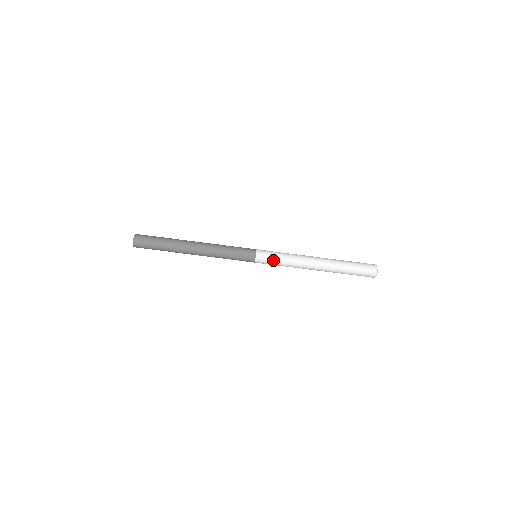
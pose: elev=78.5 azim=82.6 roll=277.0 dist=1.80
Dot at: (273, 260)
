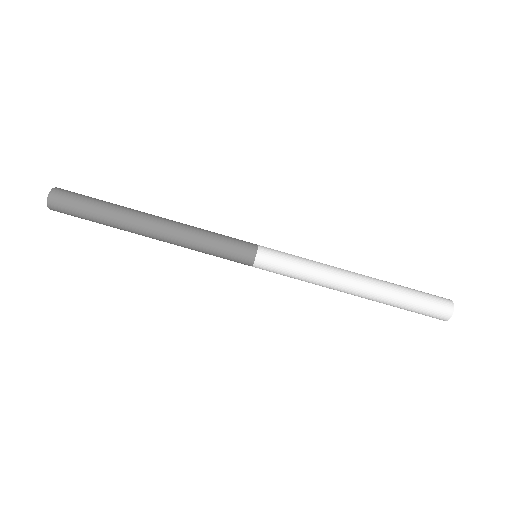
Dot at: (287, 257)
